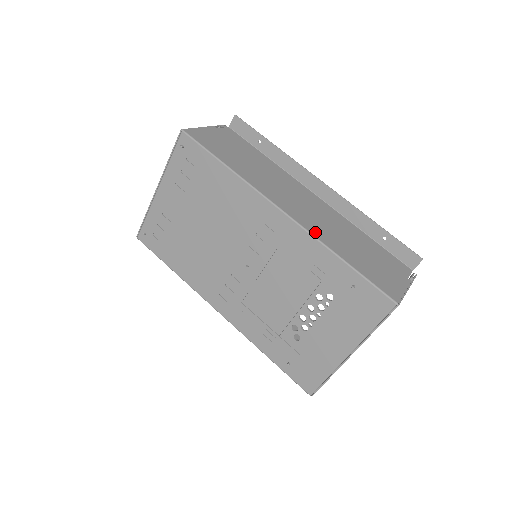
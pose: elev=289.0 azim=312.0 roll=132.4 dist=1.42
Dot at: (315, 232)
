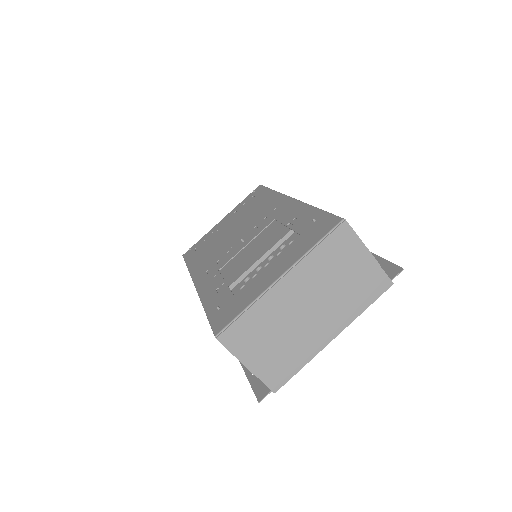
Dot at: occluded
